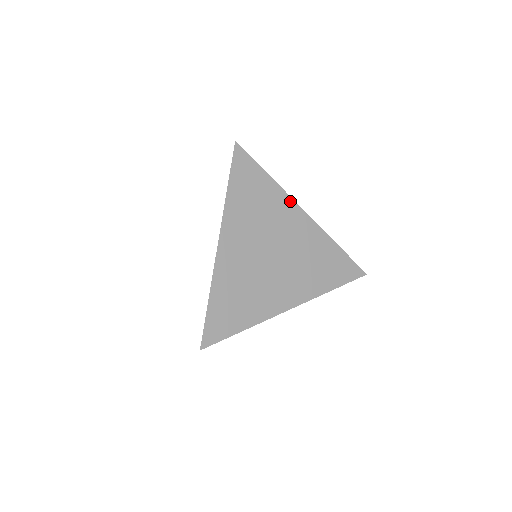
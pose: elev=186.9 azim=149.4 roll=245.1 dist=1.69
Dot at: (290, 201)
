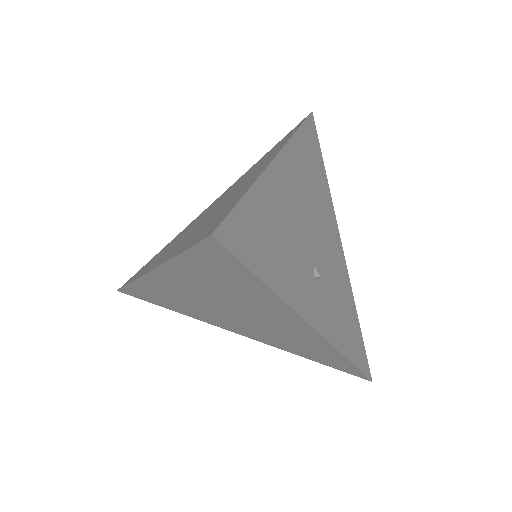
Dot at: (295, 316)
